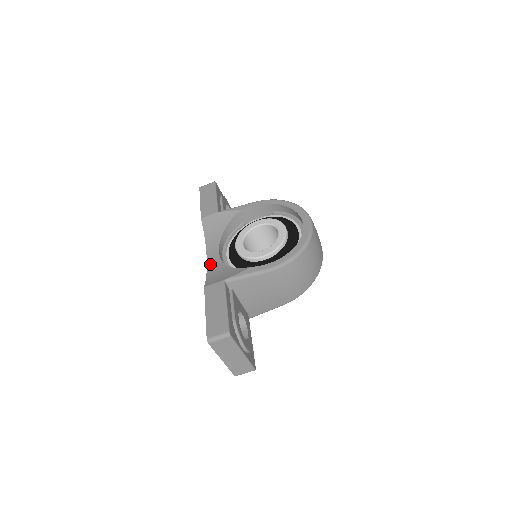
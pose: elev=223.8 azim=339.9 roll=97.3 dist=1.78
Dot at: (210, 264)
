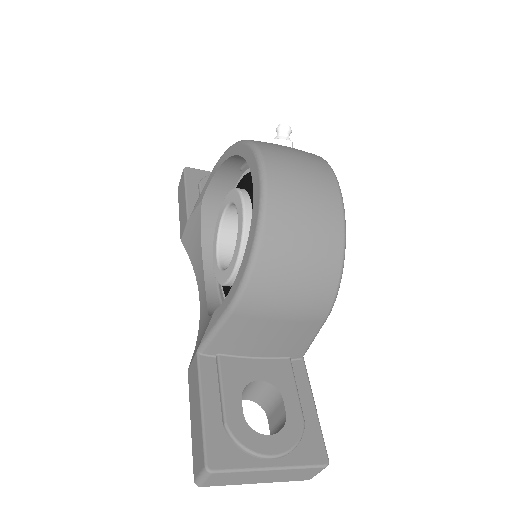
Dot at: (200, 313)
